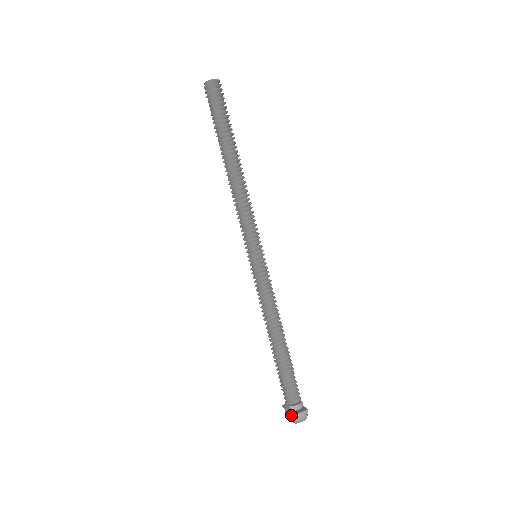
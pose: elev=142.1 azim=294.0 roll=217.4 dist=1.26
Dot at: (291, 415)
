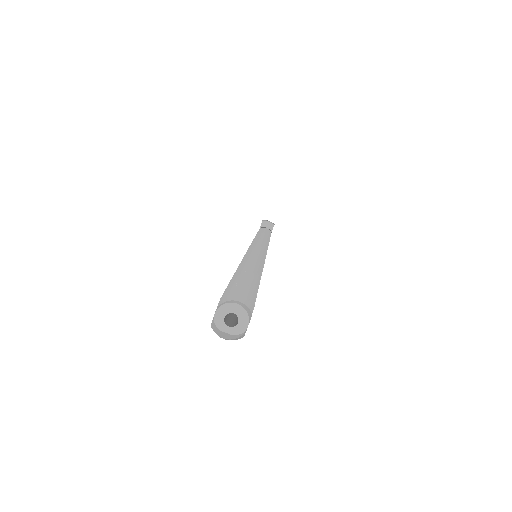
Dot at: occluded
